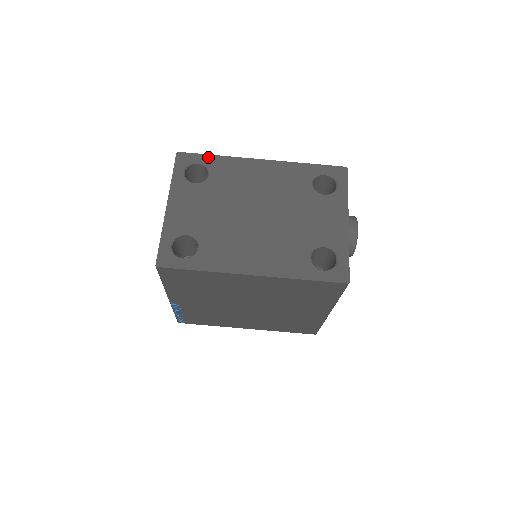
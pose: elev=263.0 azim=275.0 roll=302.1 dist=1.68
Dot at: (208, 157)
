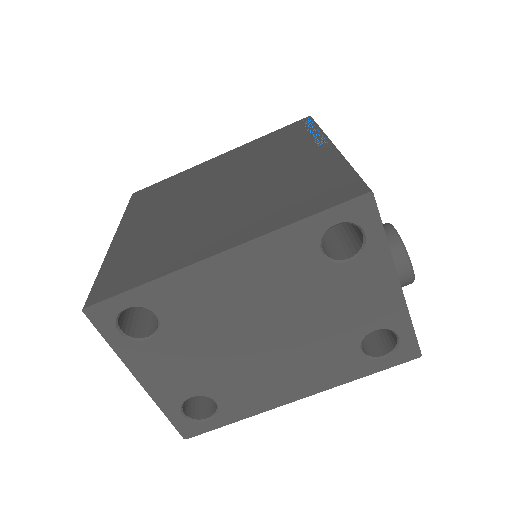
Dot at: (134, 294)
